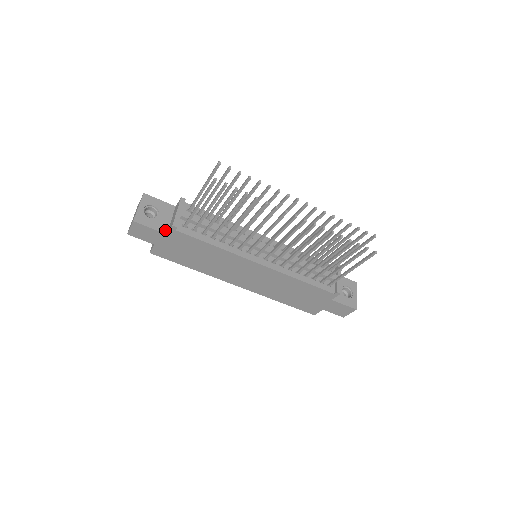
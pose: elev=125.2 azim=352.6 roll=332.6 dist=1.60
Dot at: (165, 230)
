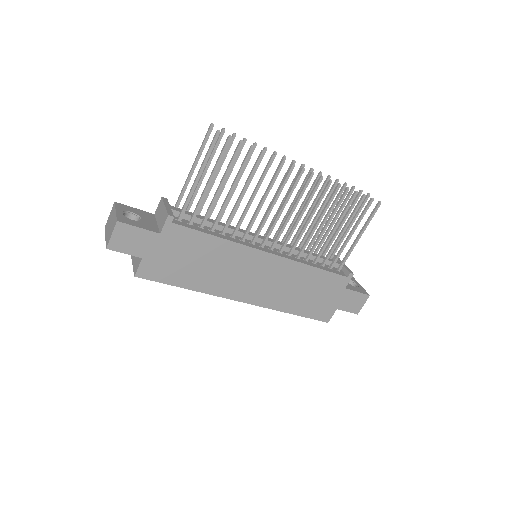
Dot at: (156, 230)
